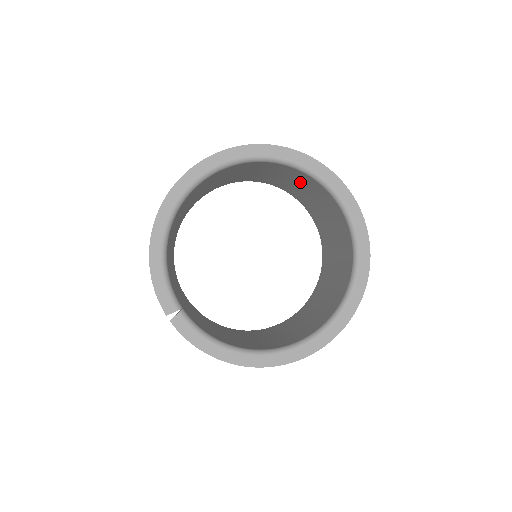
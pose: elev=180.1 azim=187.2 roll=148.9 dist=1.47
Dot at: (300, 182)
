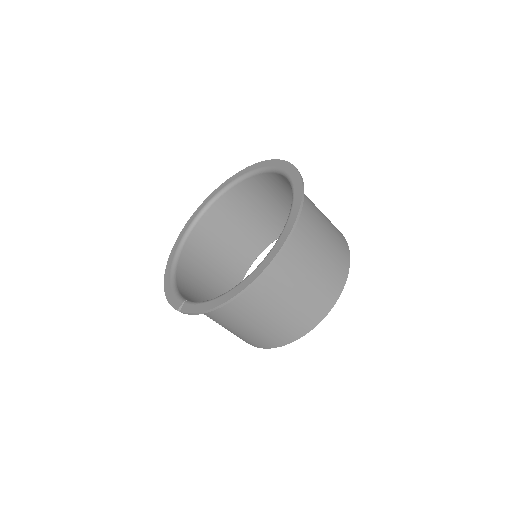
Dot at: (262, 198)
